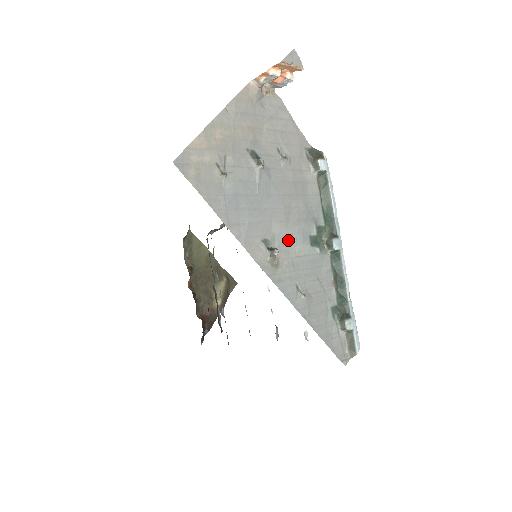
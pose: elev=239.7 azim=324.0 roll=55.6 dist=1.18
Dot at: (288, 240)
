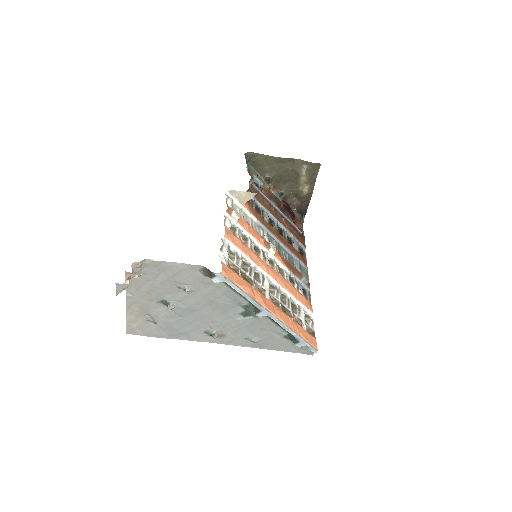
Dot at: (222, 325)
